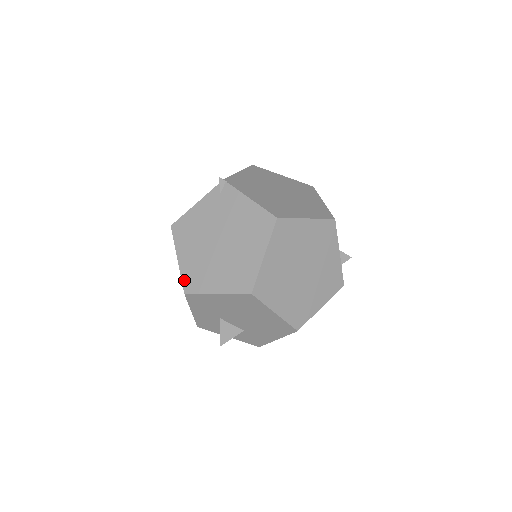
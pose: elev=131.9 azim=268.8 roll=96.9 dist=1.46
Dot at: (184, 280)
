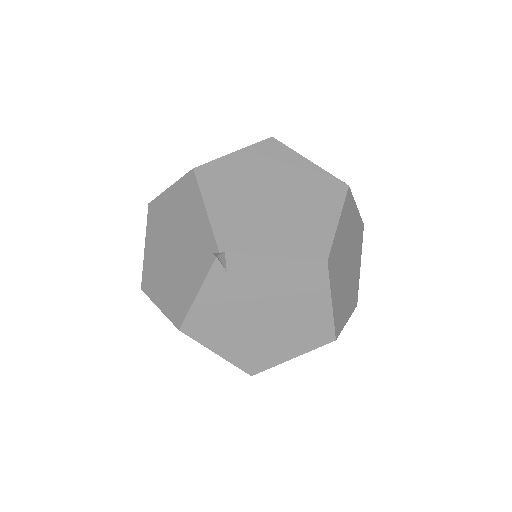
Dot at: (242, 367)
